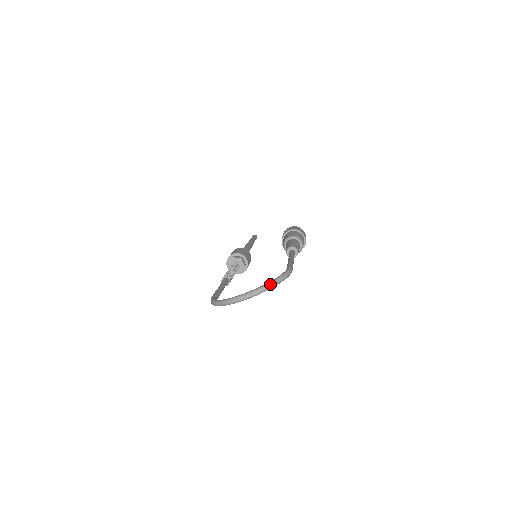
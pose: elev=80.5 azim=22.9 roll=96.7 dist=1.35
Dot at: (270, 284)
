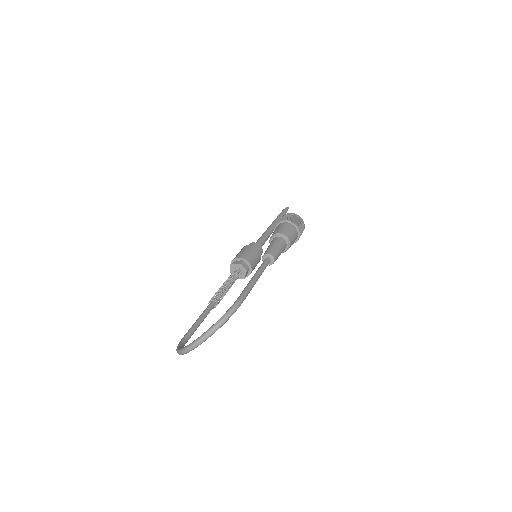
Dot at: (211, 330)
